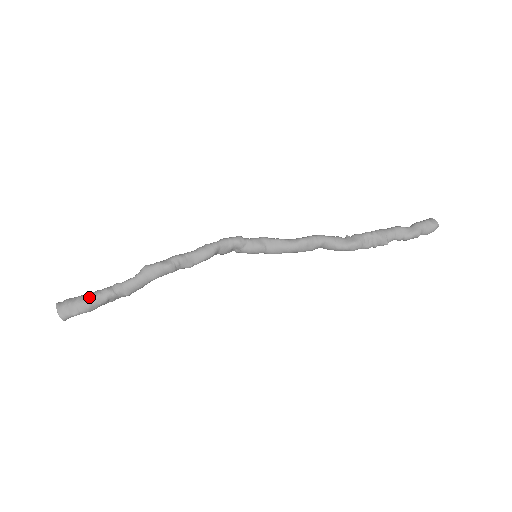
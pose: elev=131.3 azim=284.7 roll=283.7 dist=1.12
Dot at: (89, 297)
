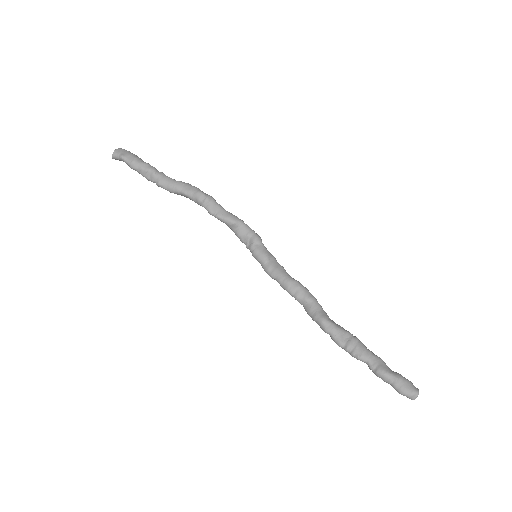
Dot at: (142, 160)
